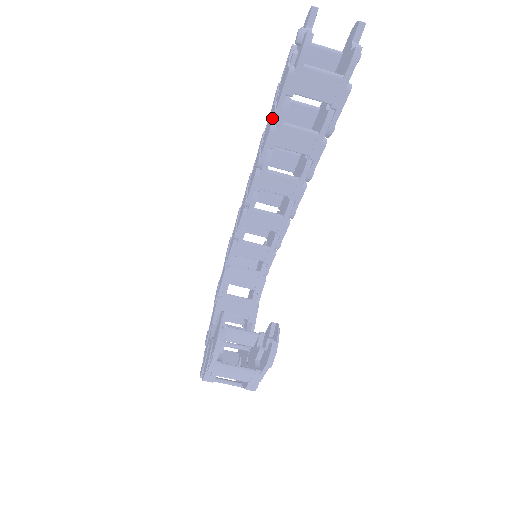
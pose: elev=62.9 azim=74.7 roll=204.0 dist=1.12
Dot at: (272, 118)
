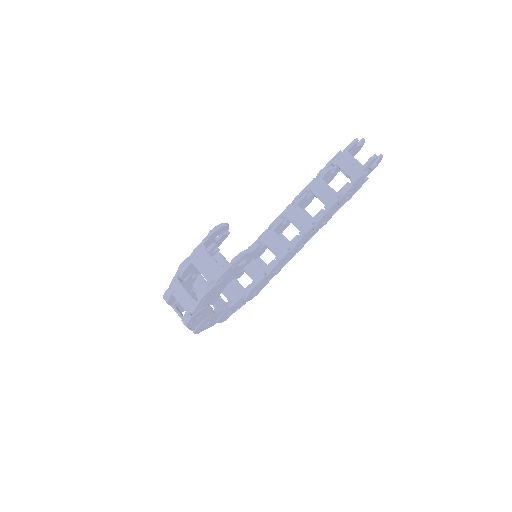
Dot at: (318, 174)
